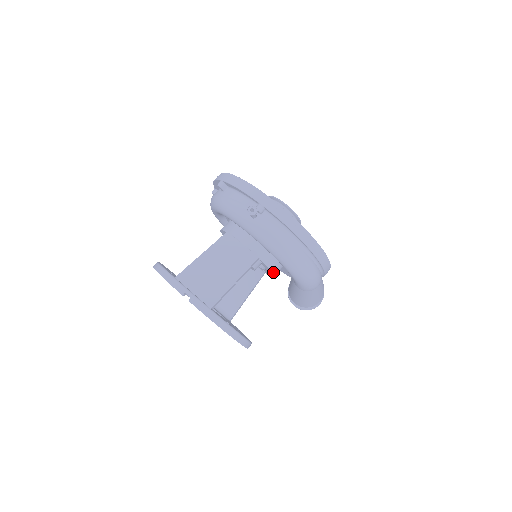
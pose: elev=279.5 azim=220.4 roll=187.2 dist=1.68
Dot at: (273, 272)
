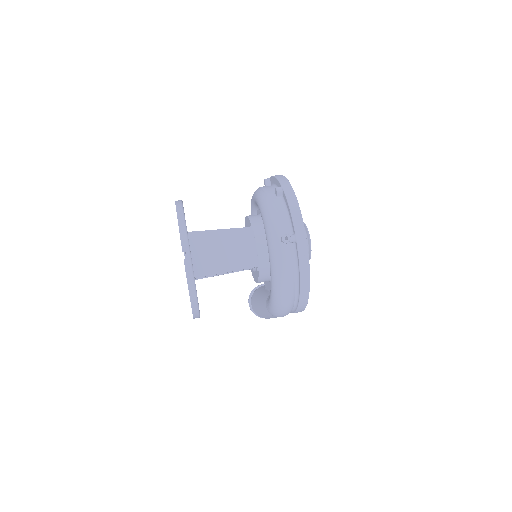
Dot at: (259, 281)
